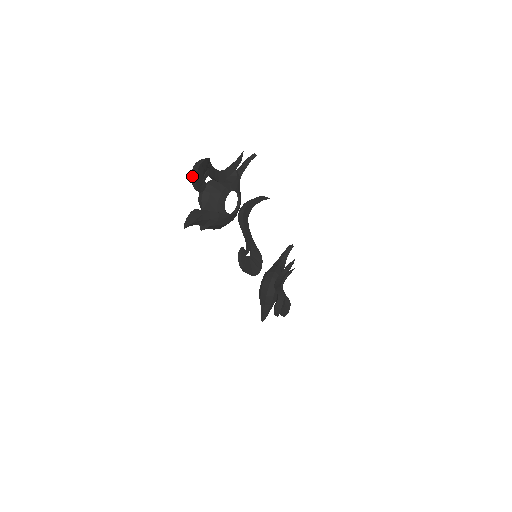
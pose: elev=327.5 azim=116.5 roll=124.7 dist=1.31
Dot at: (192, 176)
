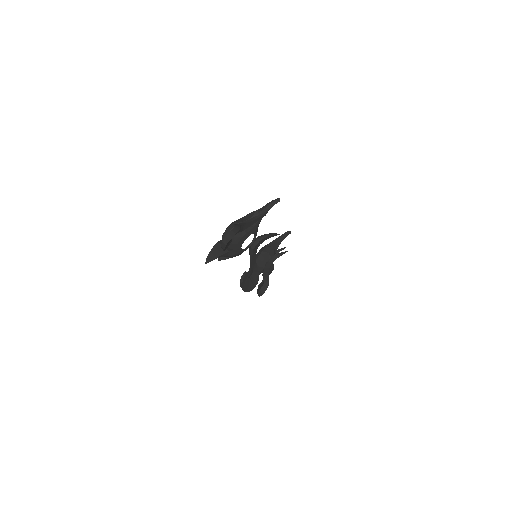
Dot at: (222, 243)
